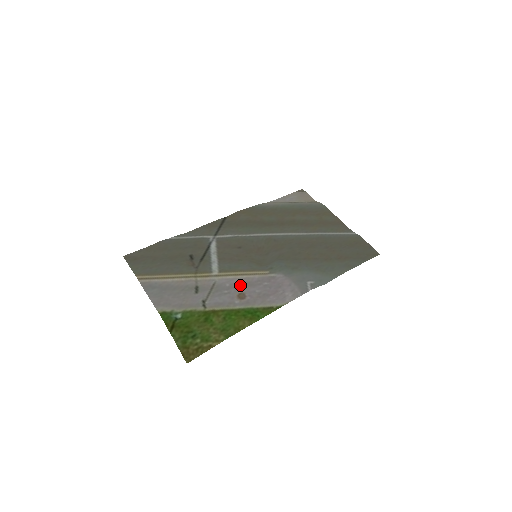
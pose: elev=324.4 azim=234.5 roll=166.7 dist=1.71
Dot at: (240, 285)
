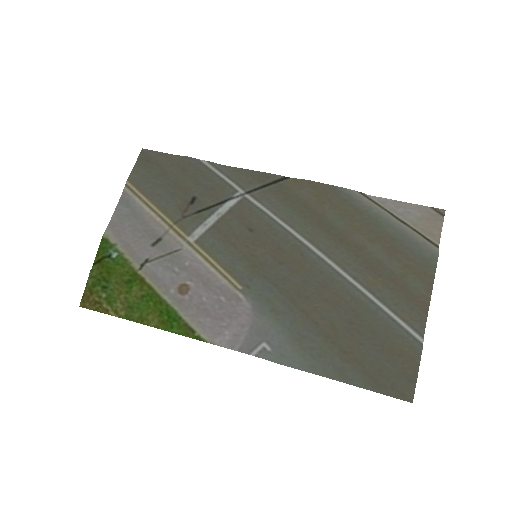
Dot at: (197, 275)
